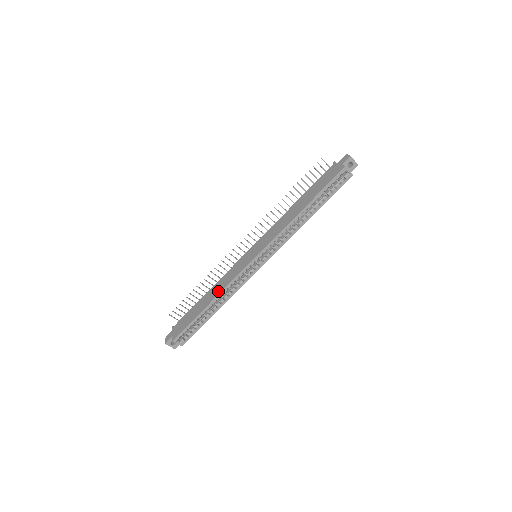
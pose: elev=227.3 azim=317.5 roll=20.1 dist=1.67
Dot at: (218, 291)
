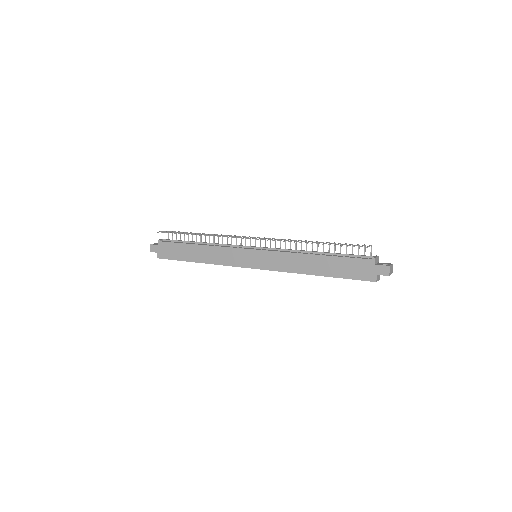
Dot at: (210, 260)
